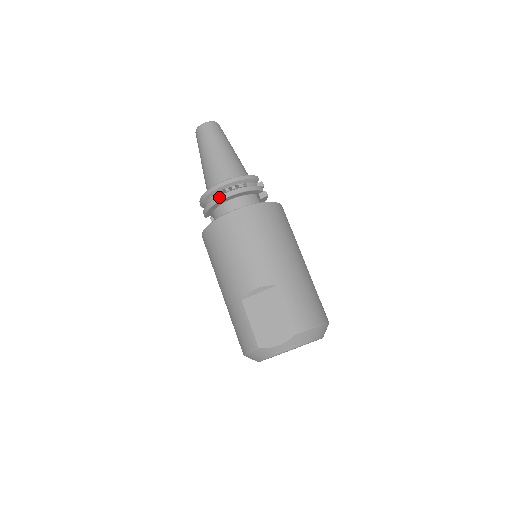
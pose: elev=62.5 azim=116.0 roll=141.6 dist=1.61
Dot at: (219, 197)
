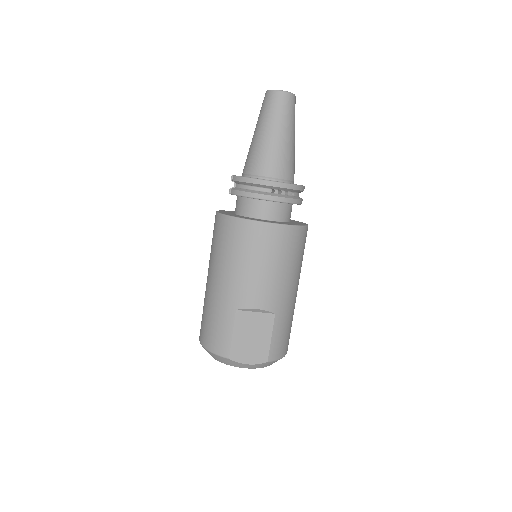
Dot at: (266, 196)
